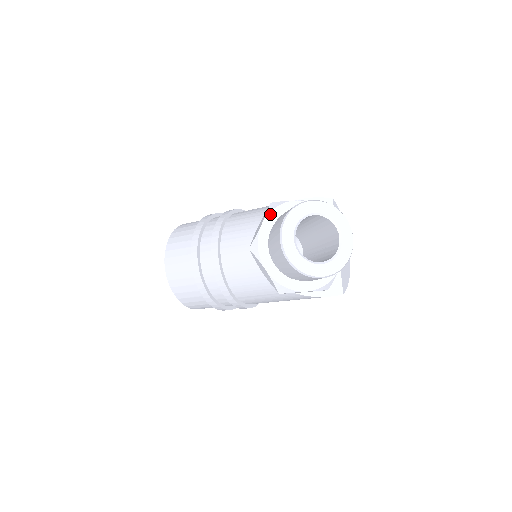
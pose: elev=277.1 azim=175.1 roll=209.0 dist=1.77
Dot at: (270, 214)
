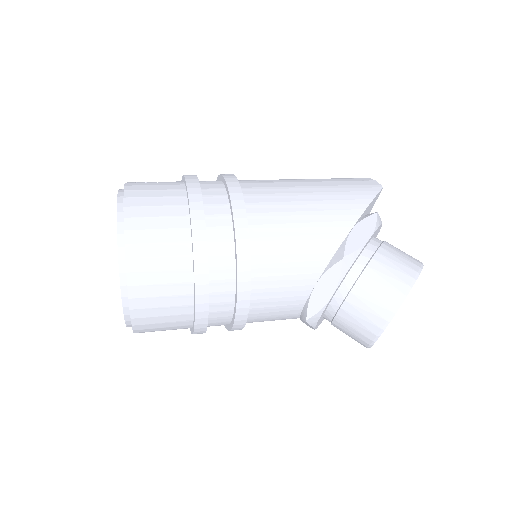
Dot at: occluded
